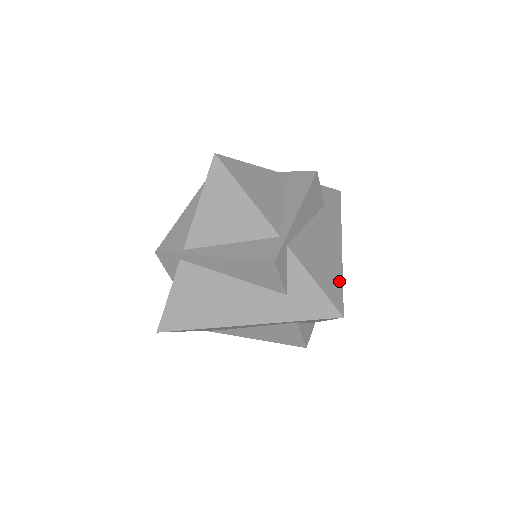
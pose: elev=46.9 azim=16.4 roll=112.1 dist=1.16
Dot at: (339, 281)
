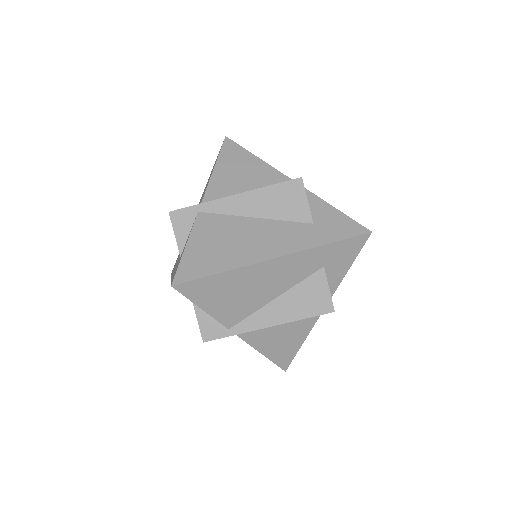
Dot at: occluded
